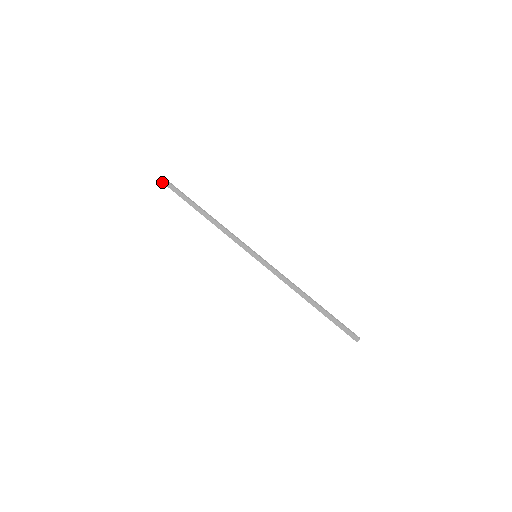
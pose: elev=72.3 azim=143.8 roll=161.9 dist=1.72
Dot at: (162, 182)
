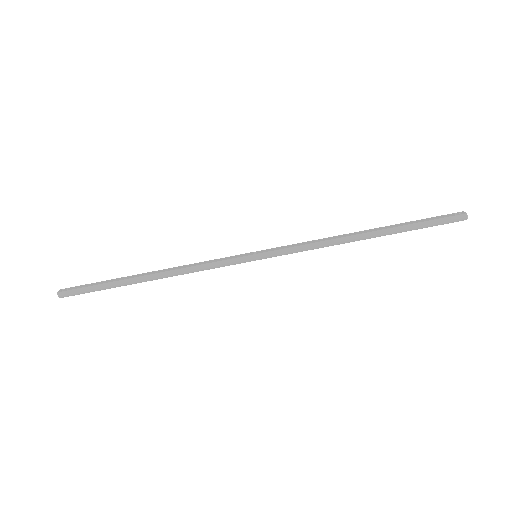
Dot at: occluded
